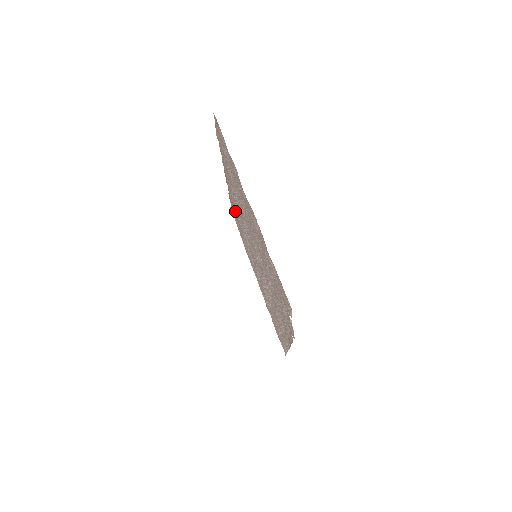
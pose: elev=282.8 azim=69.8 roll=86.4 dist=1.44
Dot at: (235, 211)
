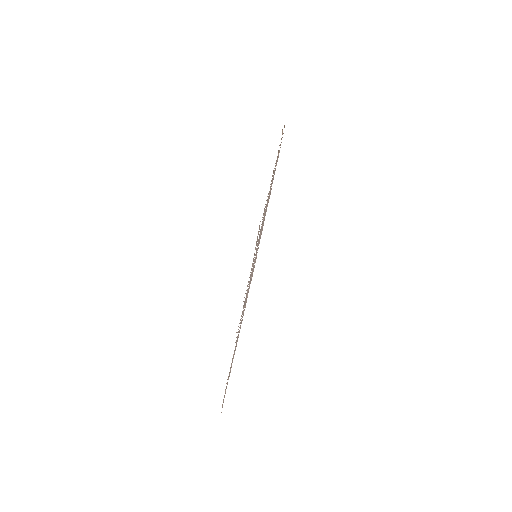
Dot at: occluded
